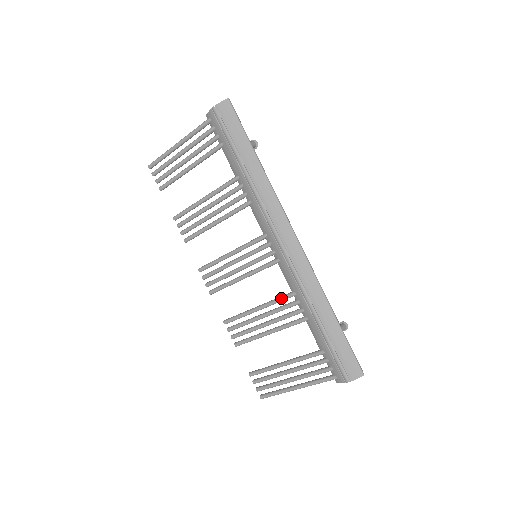
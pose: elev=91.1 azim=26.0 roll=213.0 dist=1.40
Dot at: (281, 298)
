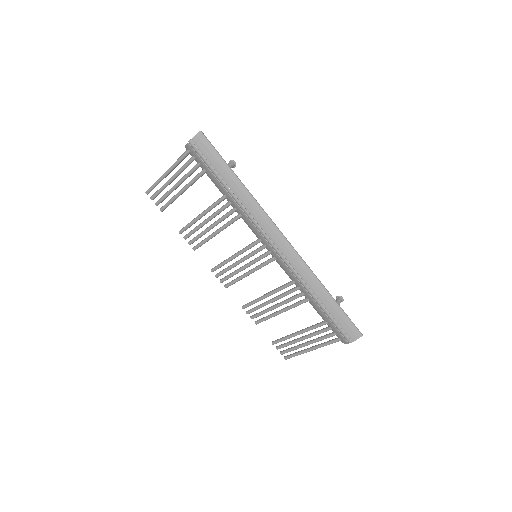
Dot at: (284, 286)
